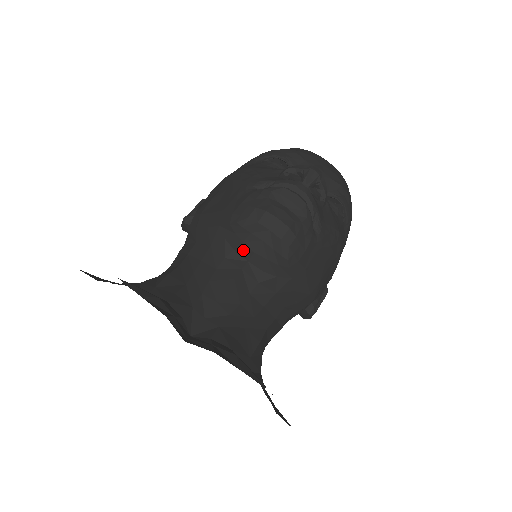
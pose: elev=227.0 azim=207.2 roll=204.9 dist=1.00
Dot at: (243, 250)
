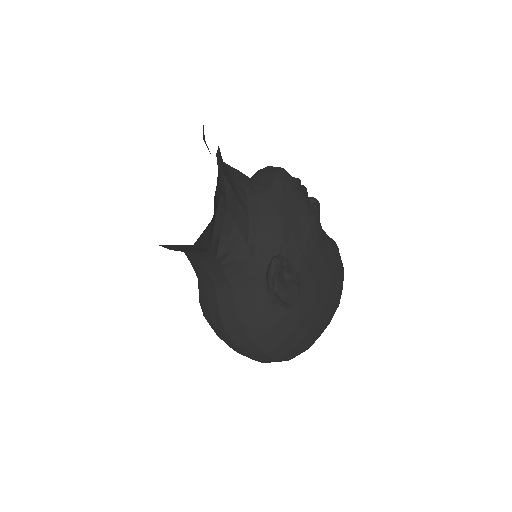
Dot at: (253, 177)
